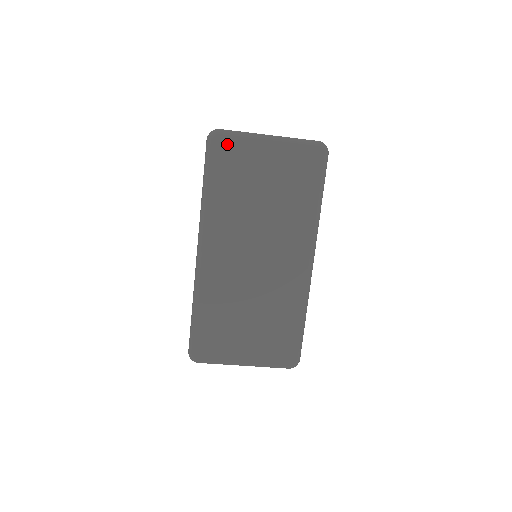
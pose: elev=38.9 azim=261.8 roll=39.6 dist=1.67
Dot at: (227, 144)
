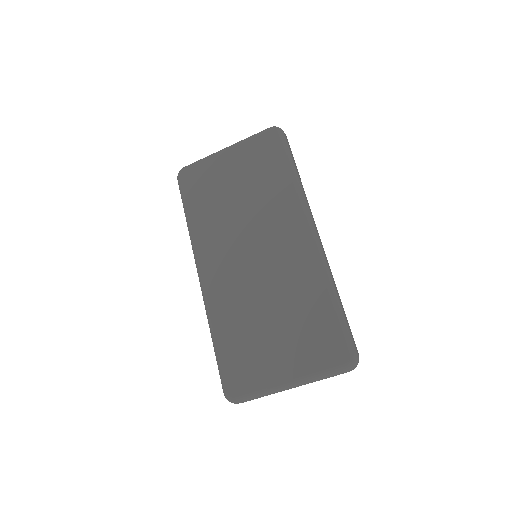
Dot at: (192, 173)
